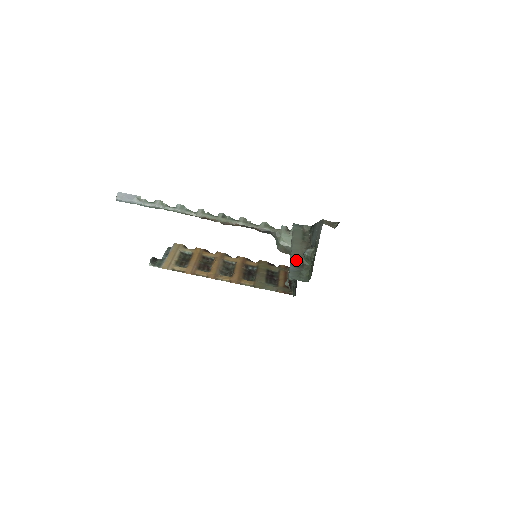
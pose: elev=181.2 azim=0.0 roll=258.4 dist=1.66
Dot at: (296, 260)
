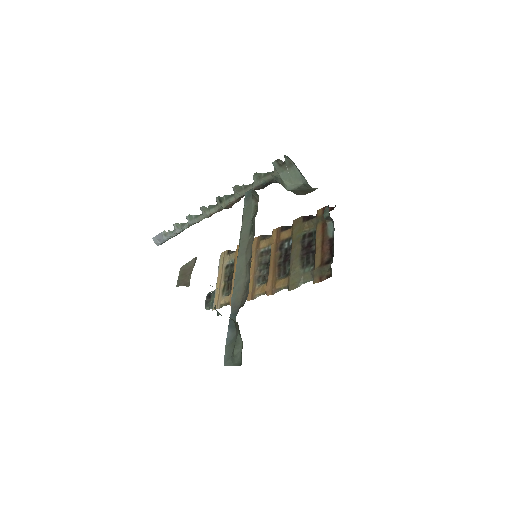
Dot at: (235, 307)
